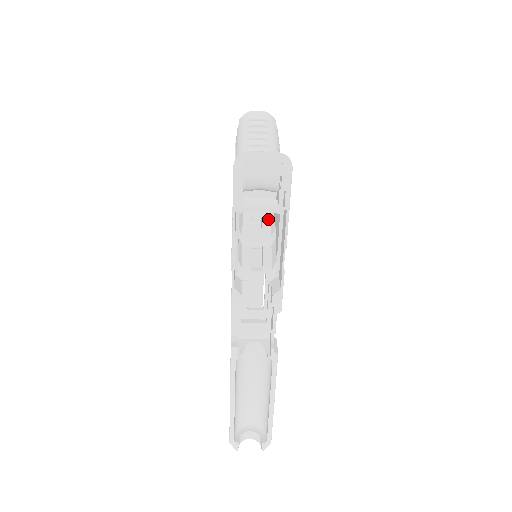
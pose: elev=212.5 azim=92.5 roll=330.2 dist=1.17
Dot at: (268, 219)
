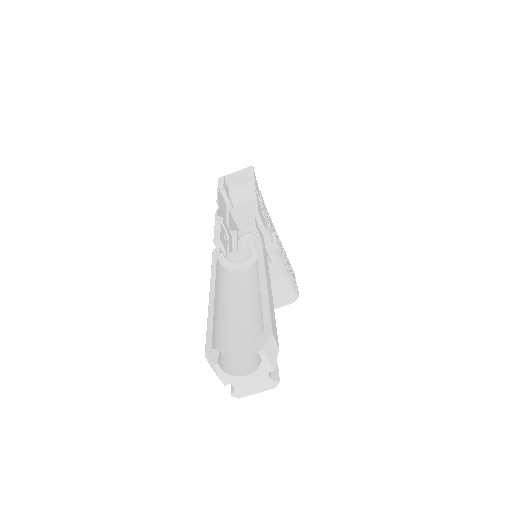
Dot at: occluded
